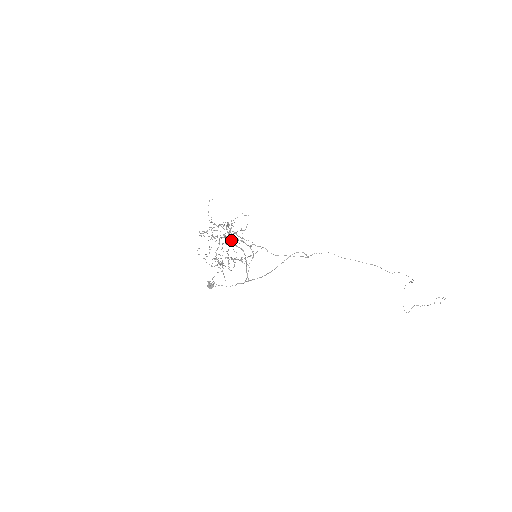
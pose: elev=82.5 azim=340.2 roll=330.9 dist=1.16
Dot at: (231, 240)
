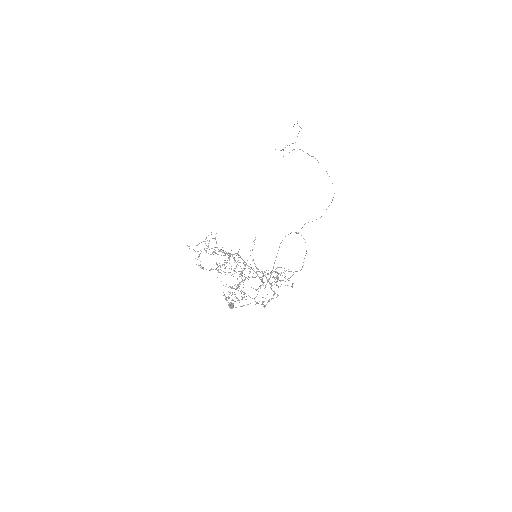
Dot at: (233, 258)
